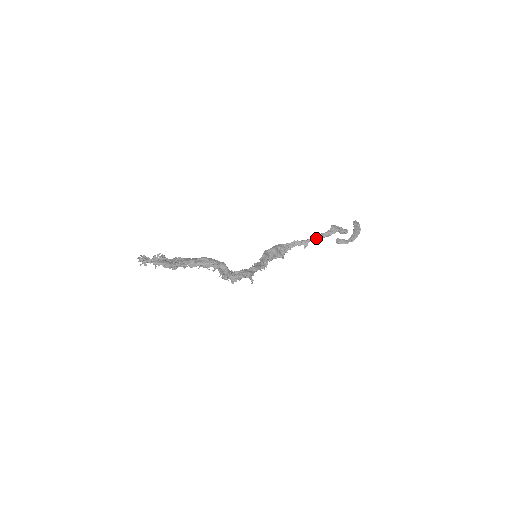
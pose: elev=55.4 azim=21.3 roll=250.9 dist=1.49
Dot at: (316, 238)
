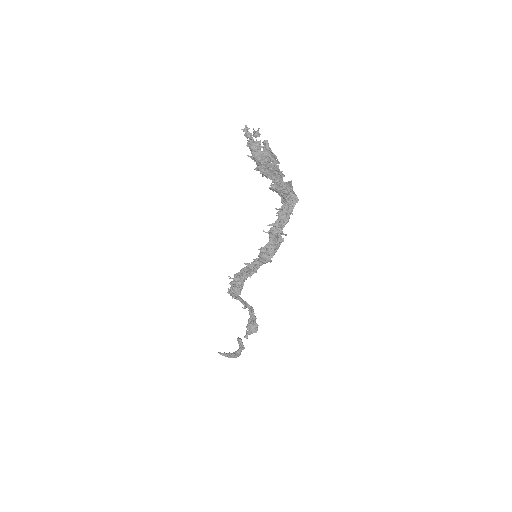
Dot at: occluded
